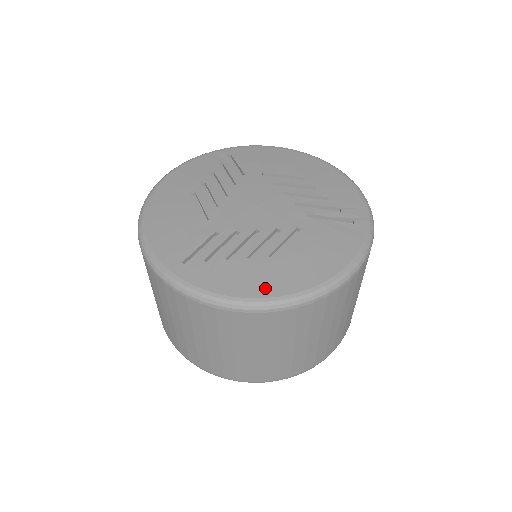
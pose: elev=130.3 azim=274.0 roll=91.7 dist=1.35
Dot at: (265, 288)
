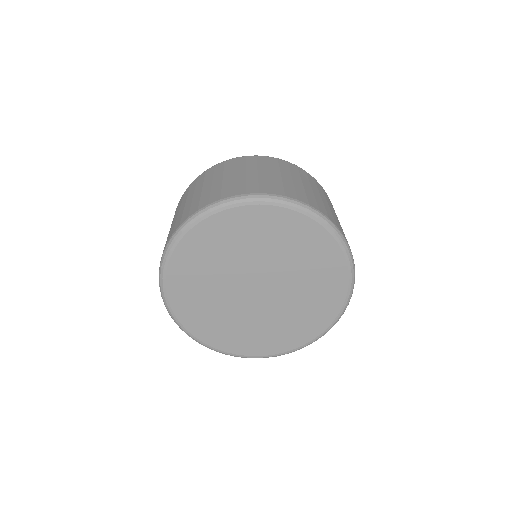
Dot at: occluded
